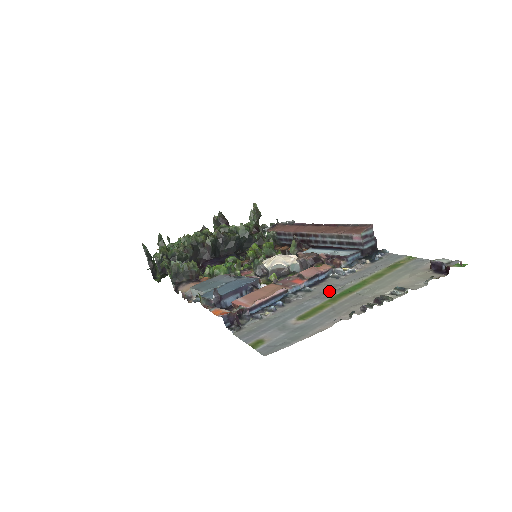
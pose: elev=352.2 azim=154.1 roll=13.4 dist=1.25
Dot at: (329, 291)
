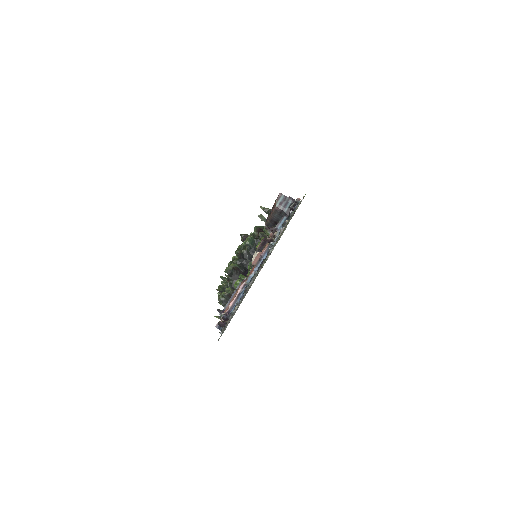
Dot at: occluded
